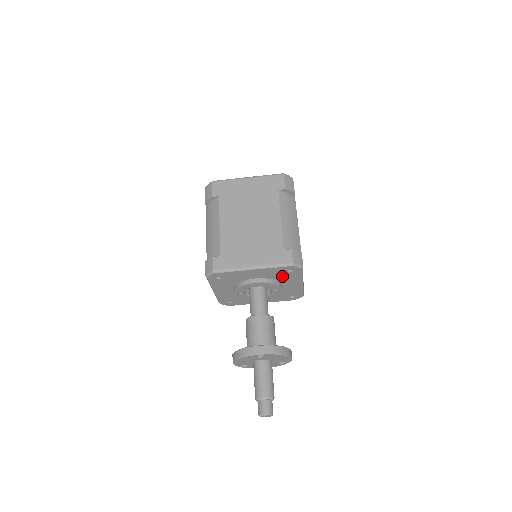
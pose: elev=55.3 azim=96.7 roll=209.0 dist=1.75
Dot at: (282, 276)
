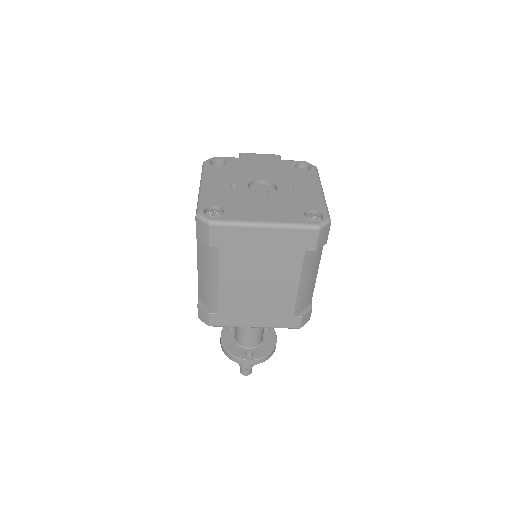
Dot at: occluded
